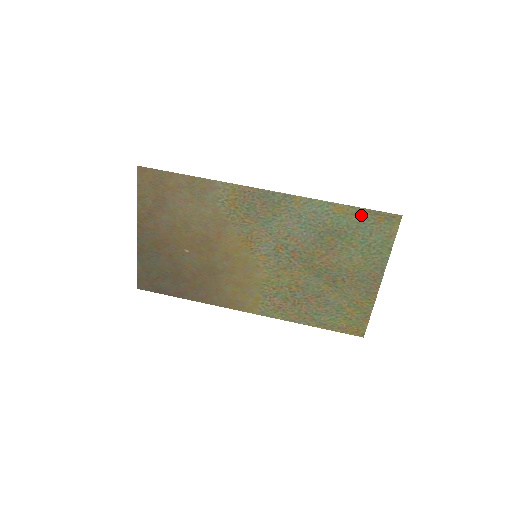
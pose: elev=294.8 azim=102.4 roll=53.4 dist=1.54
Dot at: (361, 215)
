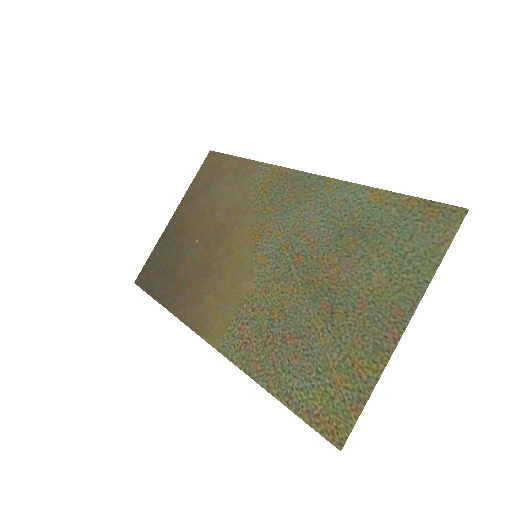
Dot at: (405, 206)
